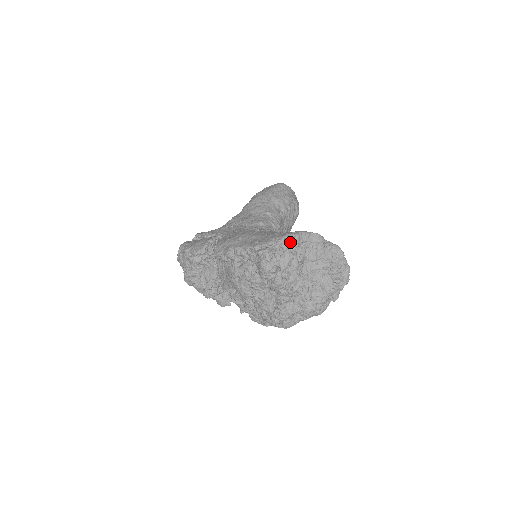
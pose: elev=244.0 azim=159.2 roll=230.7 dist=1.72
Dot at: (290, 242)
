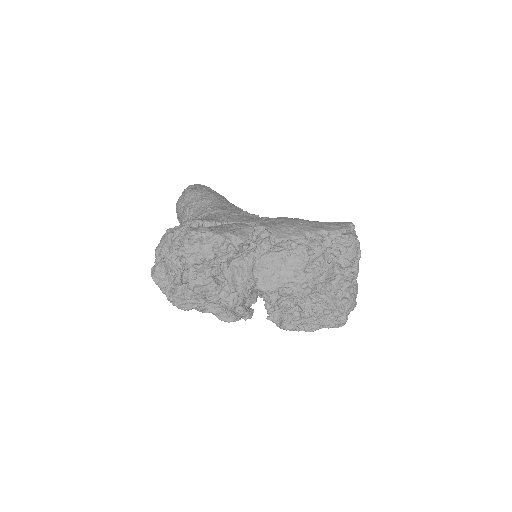
Dot at: occluded
